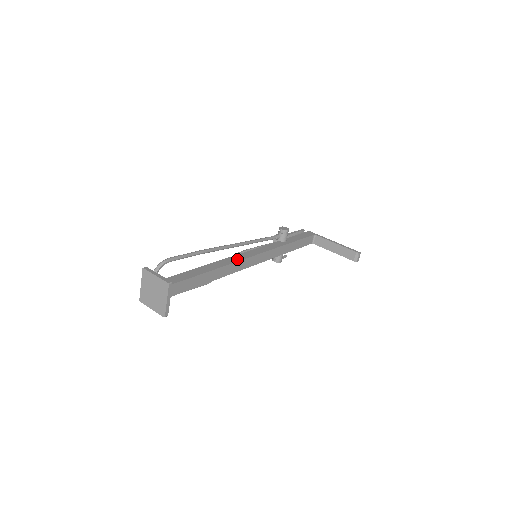
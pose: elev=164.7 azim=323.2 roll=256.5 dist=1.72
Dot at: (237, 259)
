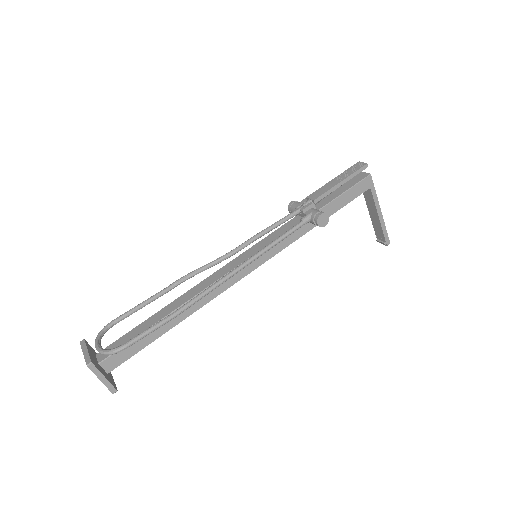
Dot at: (222, 288)
